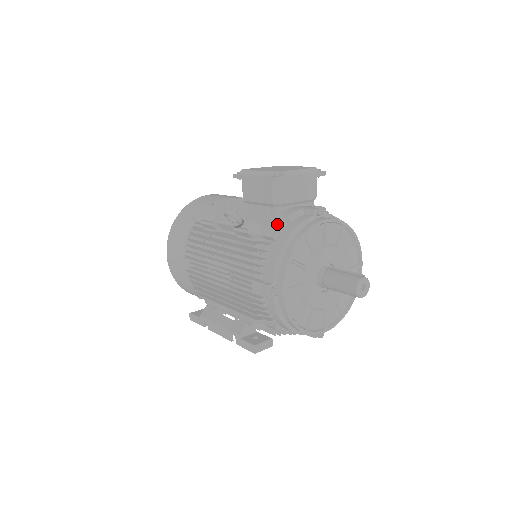
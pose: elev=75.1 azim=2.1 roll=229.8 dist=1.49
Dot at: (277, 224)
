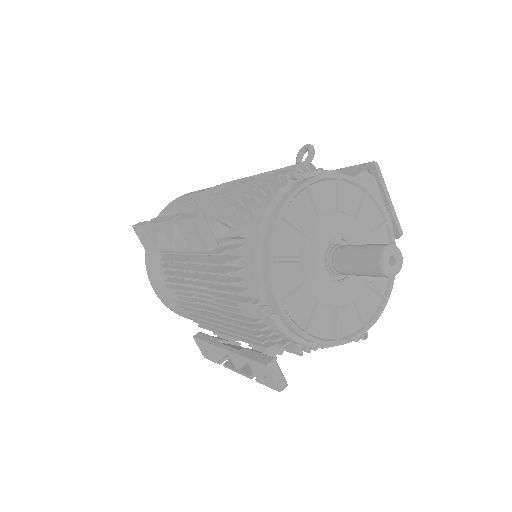
Dot at: occluded
